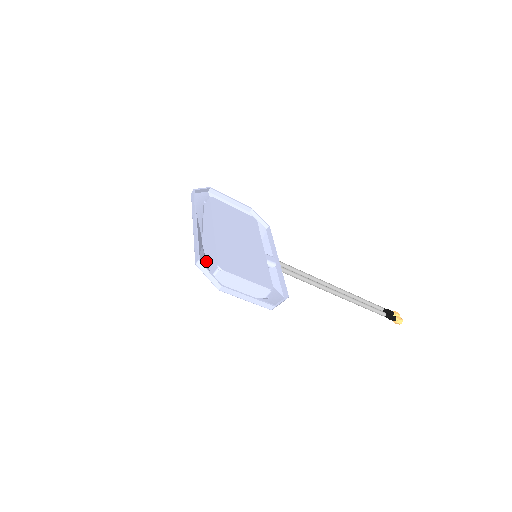
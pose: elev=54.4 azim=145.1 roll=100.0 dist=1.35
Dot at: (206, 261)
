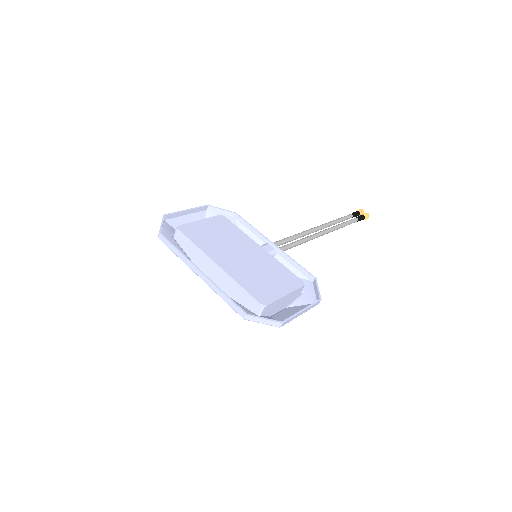
Dot at: (237, 302)
